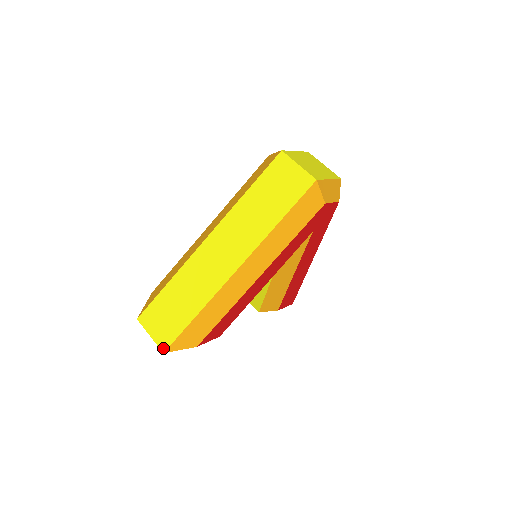
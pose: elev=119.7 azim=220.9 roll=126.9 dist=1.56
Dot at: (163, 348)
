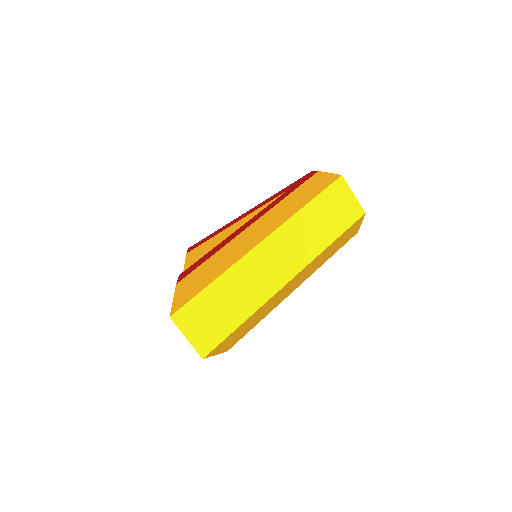
Dot at: (203, 353)
